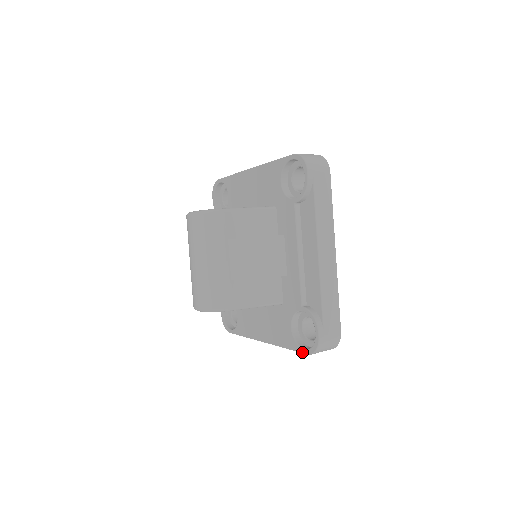
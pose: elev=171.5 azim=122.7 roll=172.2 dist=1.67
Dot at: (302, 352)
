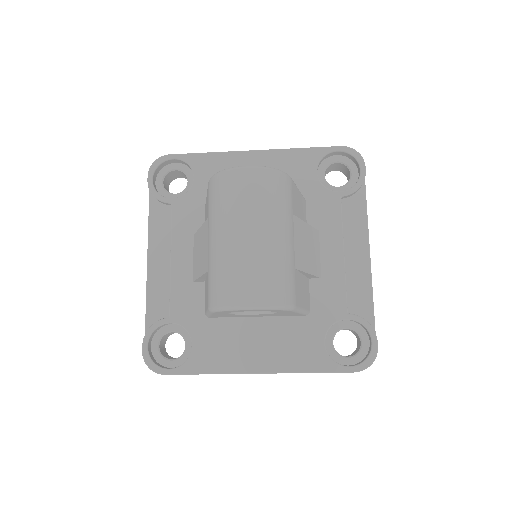
Dot at: (346, 371)
